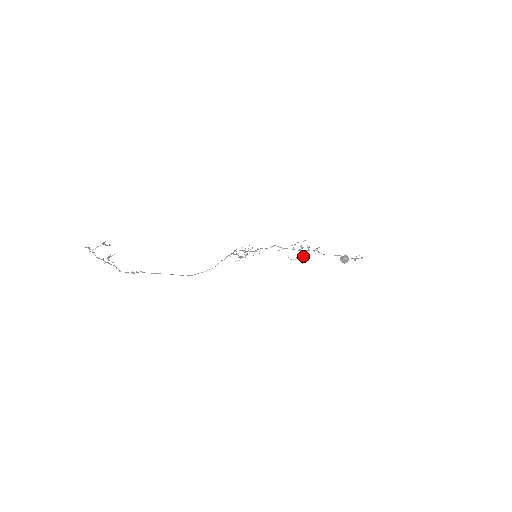
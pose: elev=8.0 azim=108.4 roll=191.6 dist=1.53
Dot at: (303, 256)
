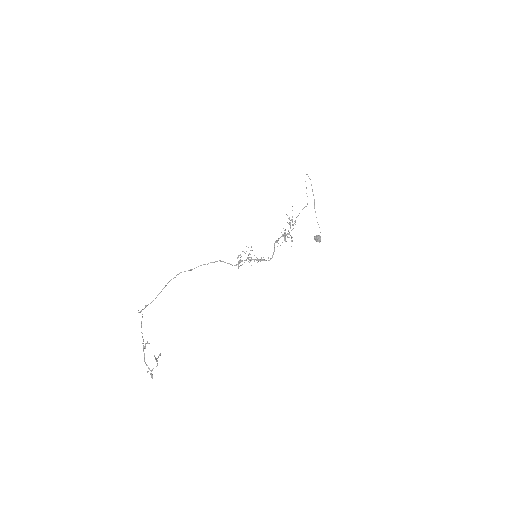
Dot at: (283, 228)
